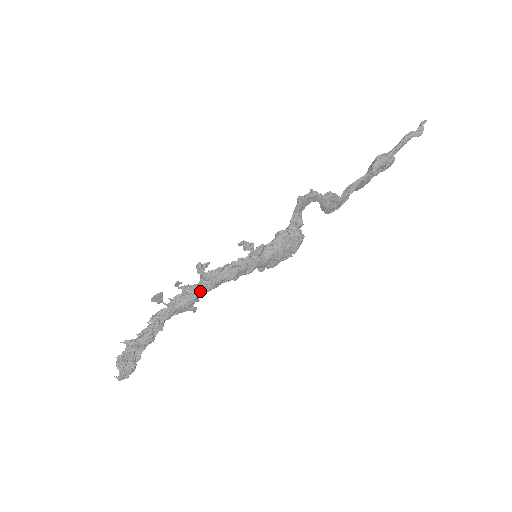
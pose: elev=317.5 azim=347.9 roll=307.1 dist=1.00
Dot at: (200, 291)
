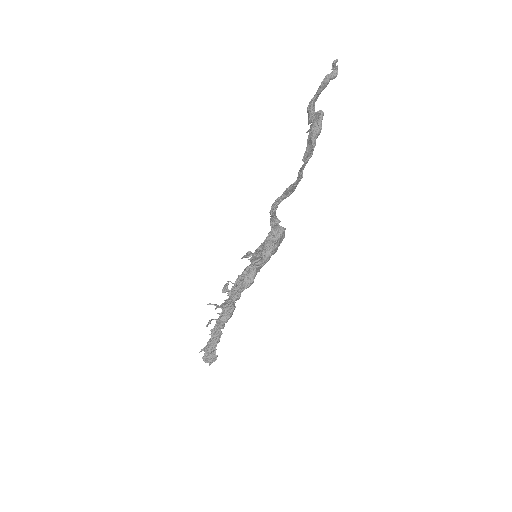
Dot at: (234, 303)
